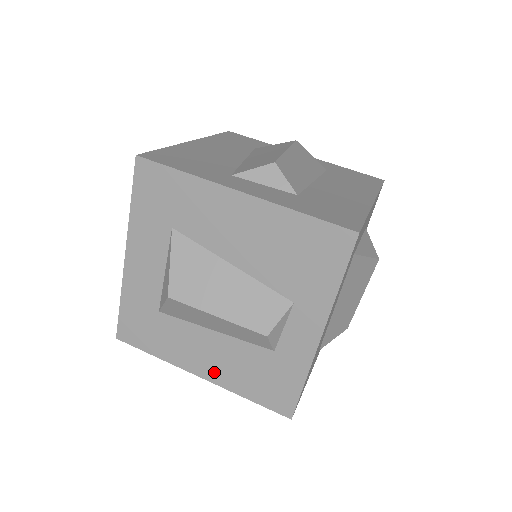
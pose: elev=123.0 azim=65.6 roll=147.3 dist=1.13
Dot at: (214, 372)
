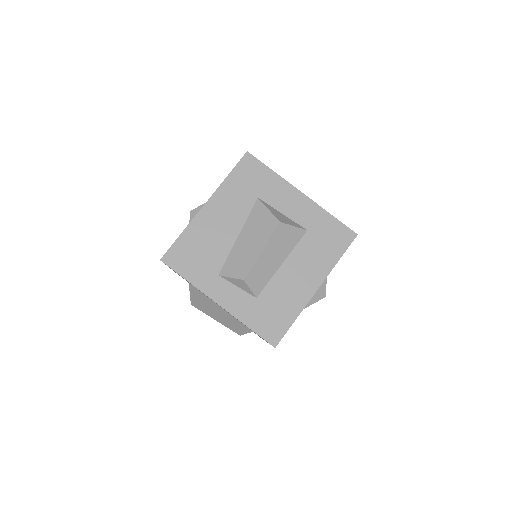
Dot at: occluded
